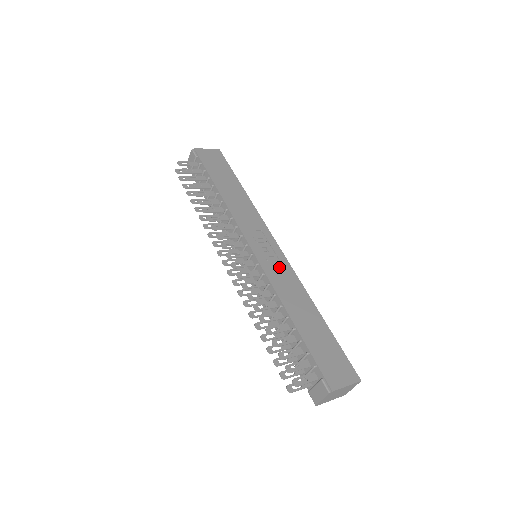
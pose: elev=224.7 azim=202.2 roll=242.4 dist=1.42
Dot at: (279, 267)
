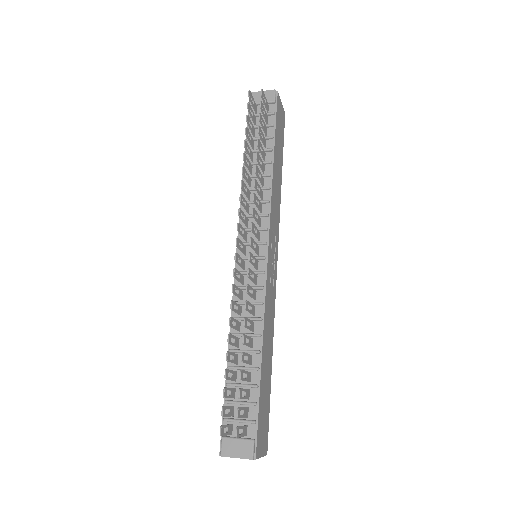
Dot at: (272, 289)
